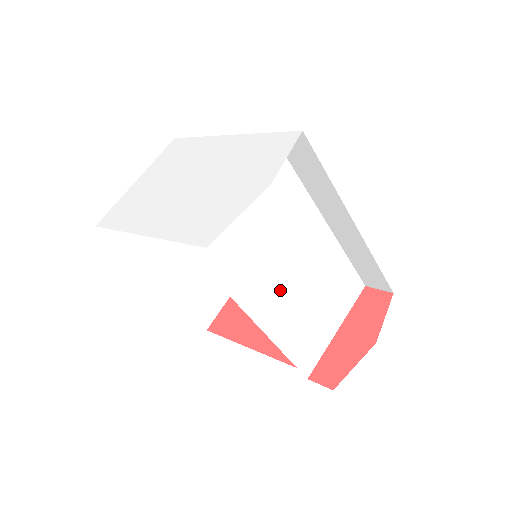
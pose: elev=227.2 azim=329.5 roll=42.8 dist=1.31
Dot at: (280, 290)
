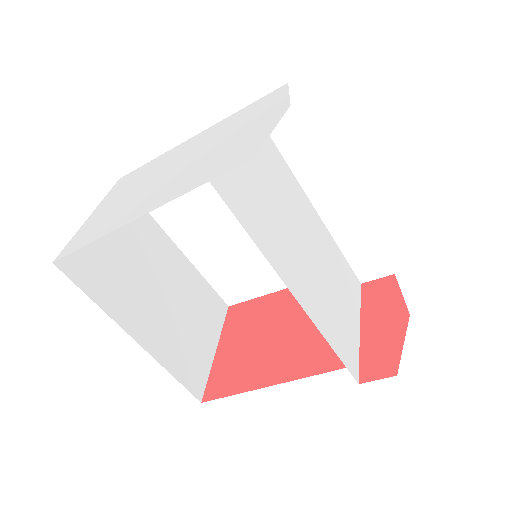
Dot at: (304, 267)
